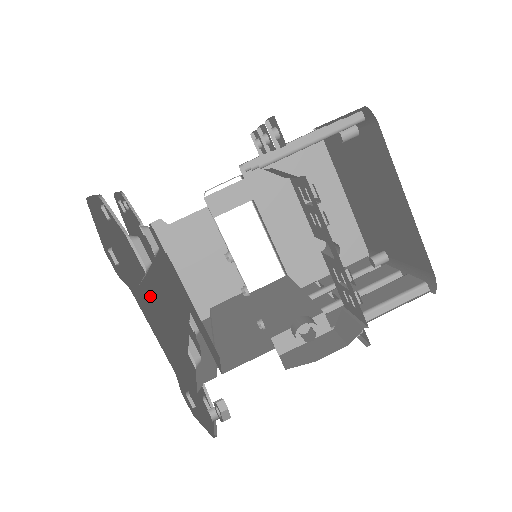
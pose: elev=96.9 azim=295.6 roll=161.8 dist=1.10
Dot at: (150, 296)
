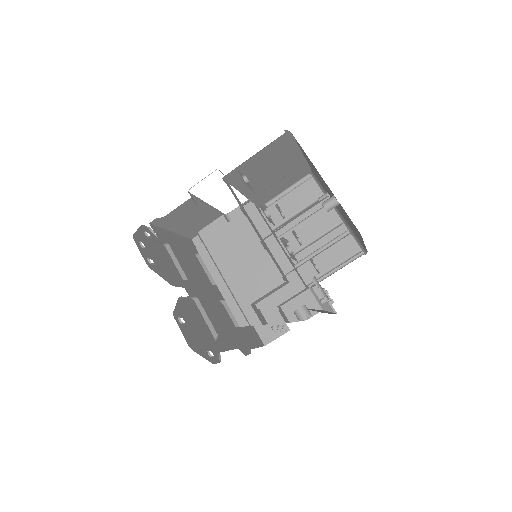
Dot at: occluded
